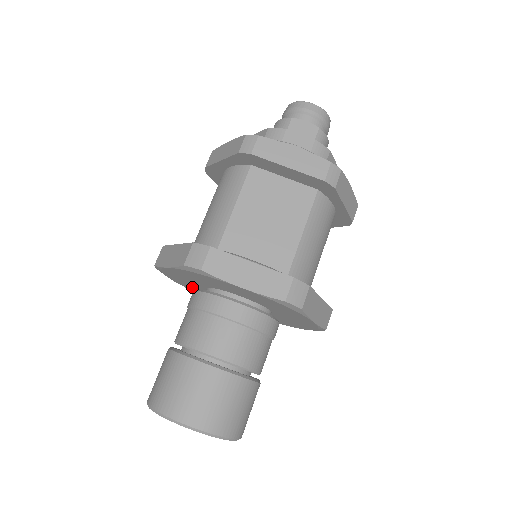
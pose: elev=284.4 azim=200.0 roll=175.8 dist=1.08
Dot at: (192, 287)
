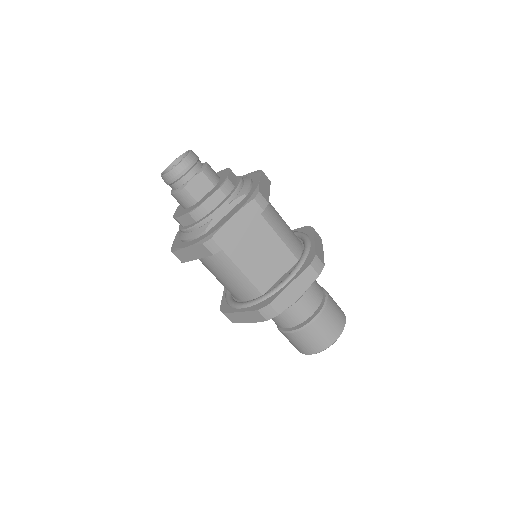
Dot at: occluded
